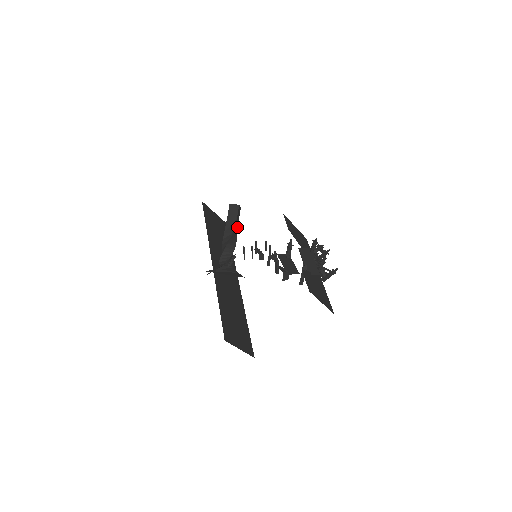
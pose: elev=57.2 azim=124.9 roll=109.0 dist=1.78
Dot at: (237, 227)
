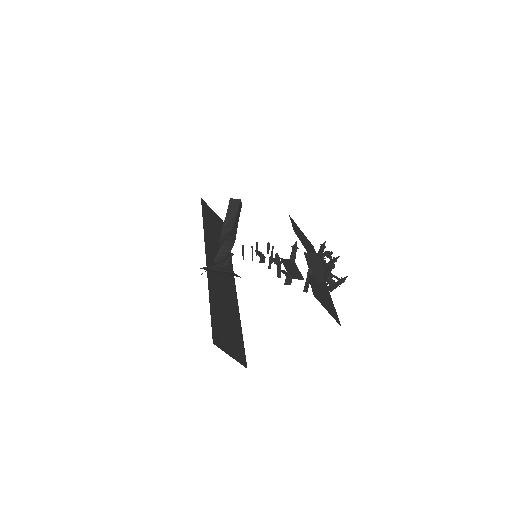
Dot at: (237, 224)
